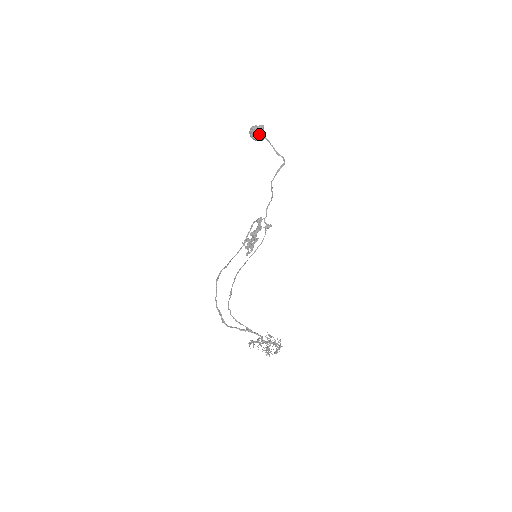
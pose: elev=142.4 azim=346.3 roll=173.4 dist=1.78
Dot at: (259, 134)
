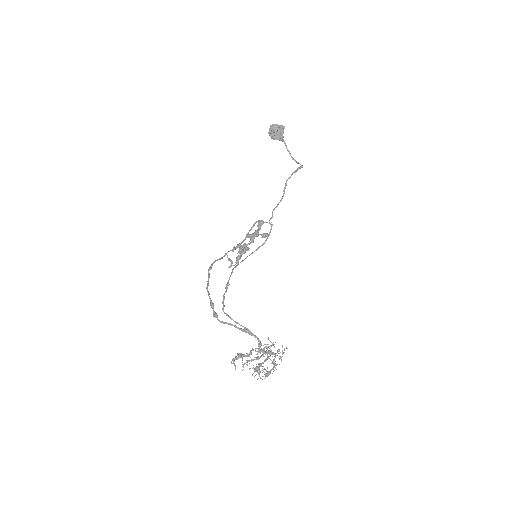
Dot at: (280, 132)
